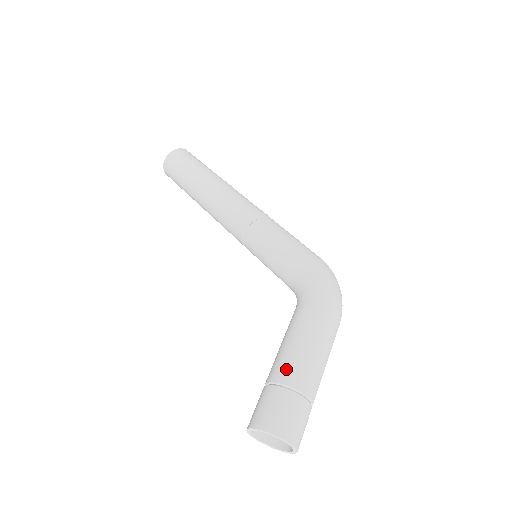
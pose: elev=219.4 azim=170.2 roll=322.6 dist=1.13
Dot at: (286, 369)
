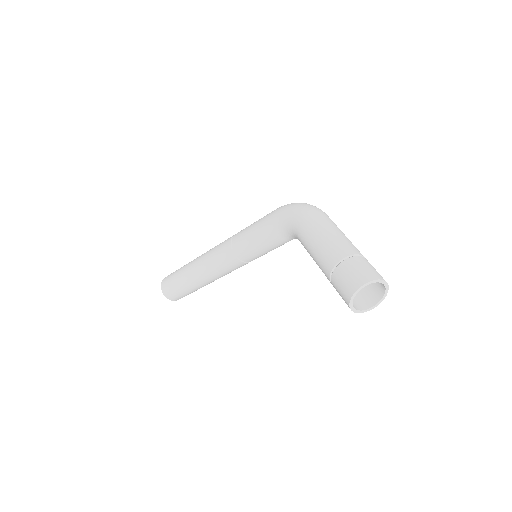
Dot at: (326, 261)
